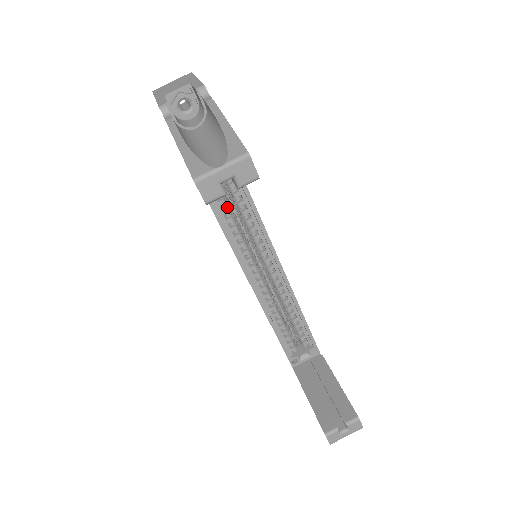
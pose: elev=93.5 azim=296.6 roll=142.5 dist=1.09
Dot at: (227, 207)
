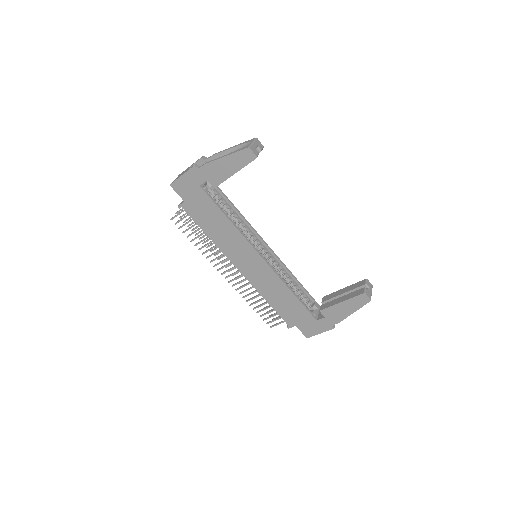
Dot at: (234, 222)
